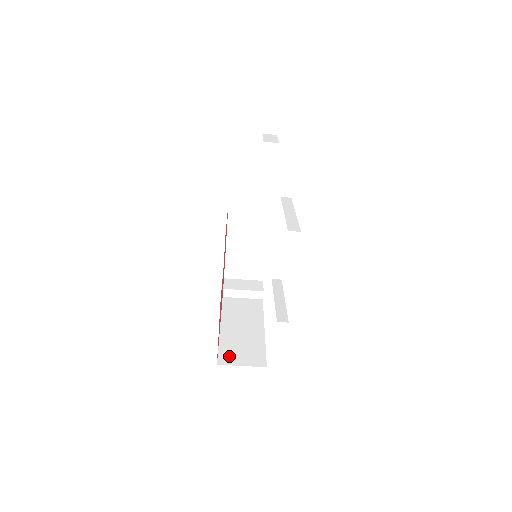
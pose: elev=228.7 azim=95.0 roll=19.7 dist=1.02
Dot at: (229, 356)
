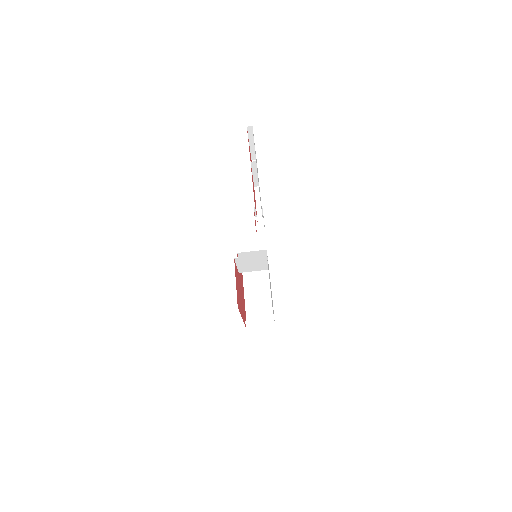
Dot at: occluded
